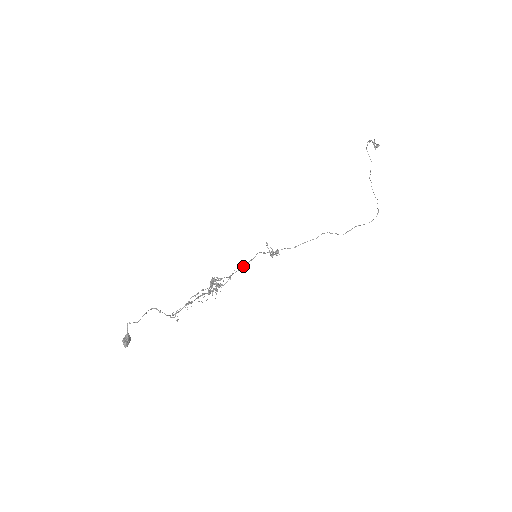
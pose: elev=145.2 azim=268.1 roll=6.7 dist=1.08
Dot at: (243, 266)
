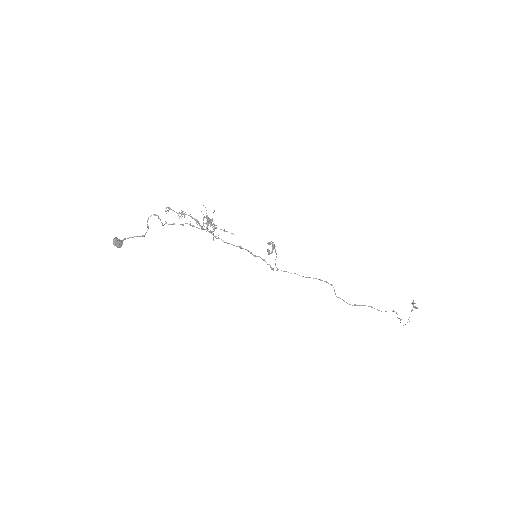
Dot at: (241, 247)
